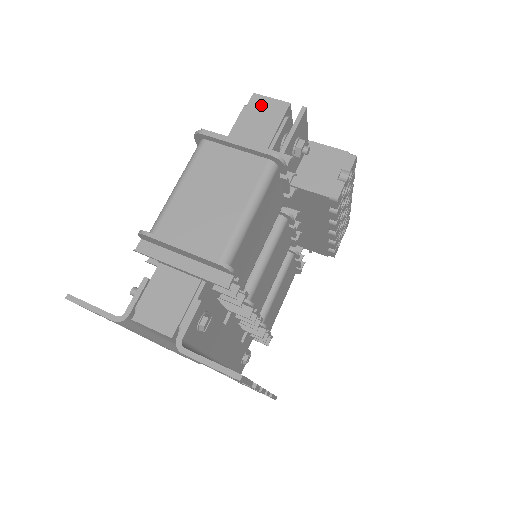
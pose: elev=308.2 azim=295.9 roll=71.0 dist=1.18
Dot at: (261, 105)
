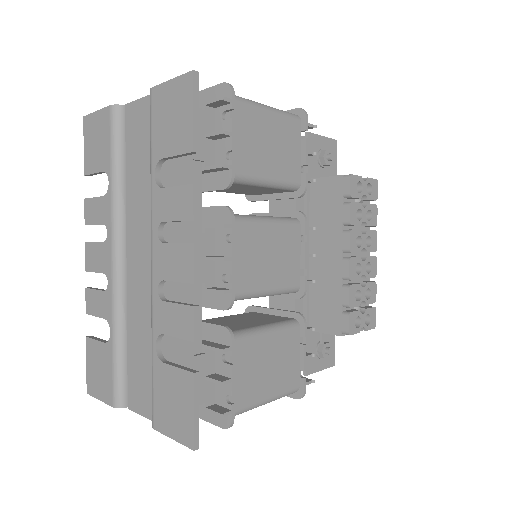
Dot at: occluded
